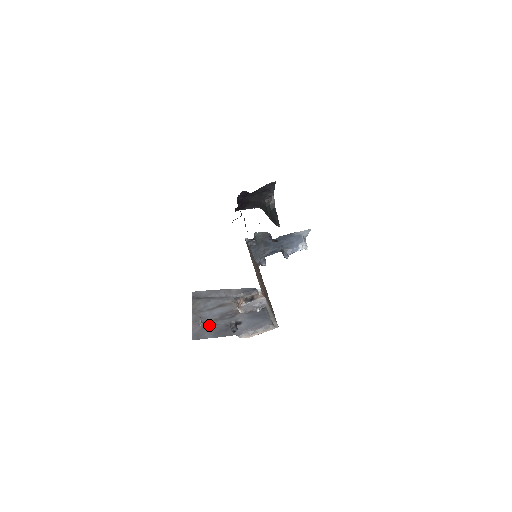
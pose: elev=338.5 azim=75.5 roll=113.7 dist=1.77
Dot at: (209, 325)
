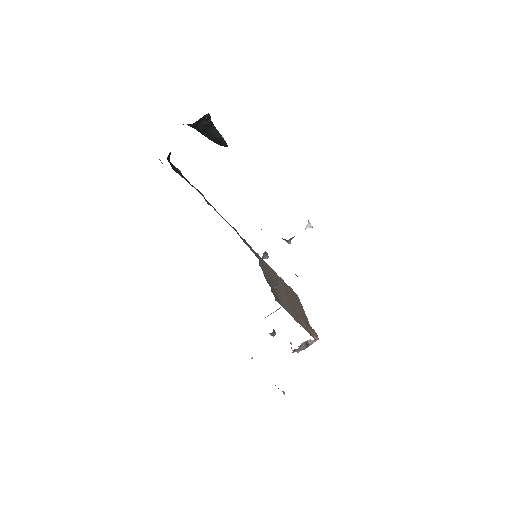
Dot at: occluded
